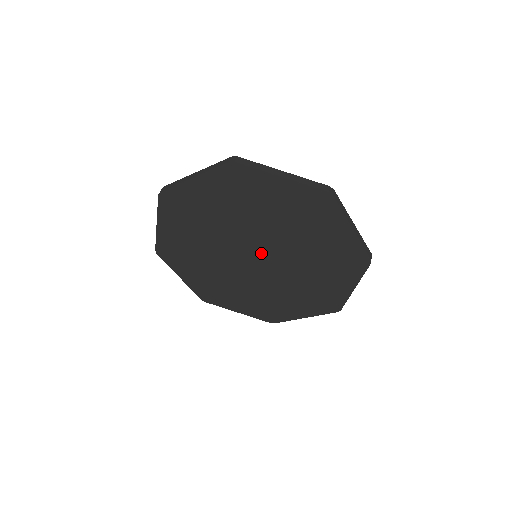
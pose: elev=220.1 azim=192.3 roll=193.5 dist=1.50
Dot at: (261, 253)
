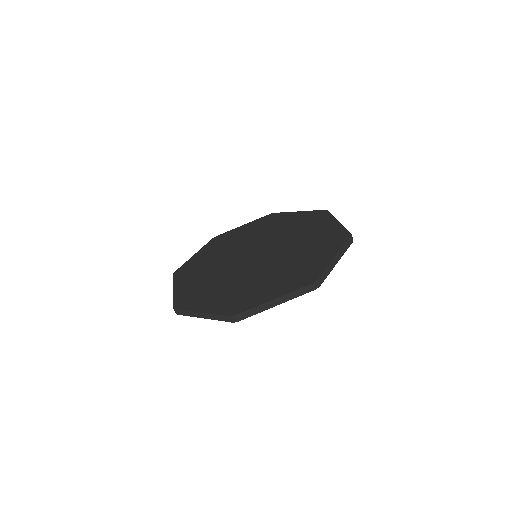
Dot at: (262, 254)
